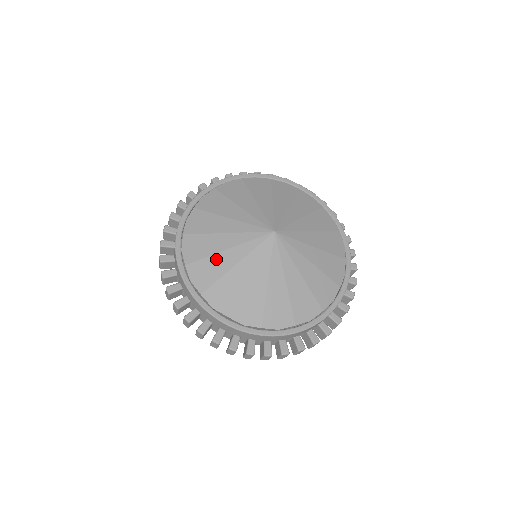
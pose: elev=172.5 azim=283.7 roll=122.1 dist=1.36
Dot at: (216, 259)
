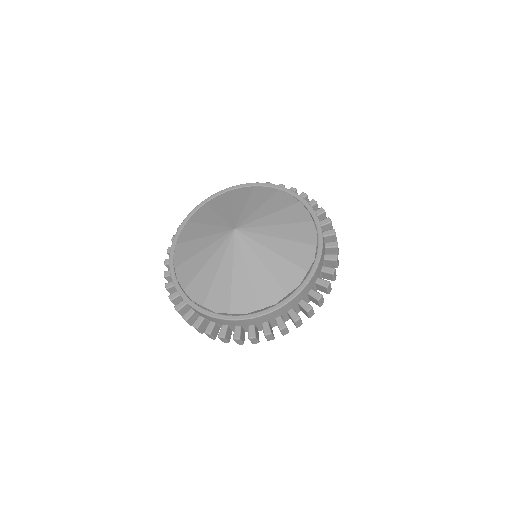
Dot at: (193, 243)
